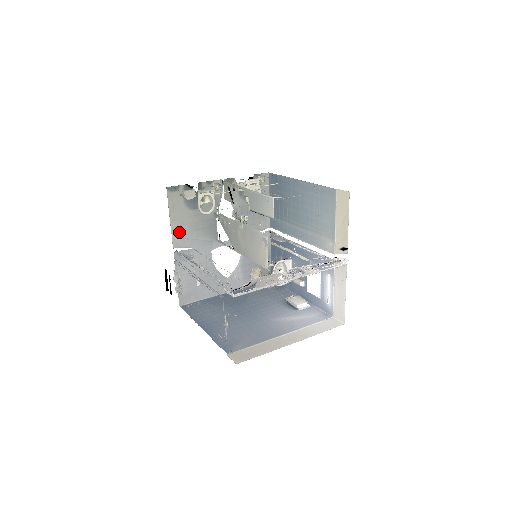
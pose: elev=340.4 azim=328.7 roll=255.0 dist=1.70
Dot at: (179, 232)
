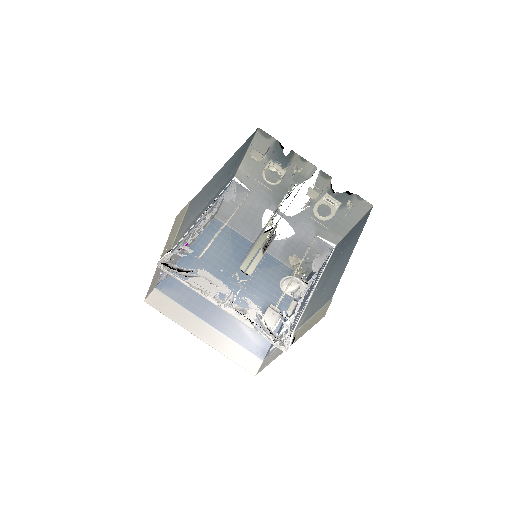
Dot at: (248, 170)
